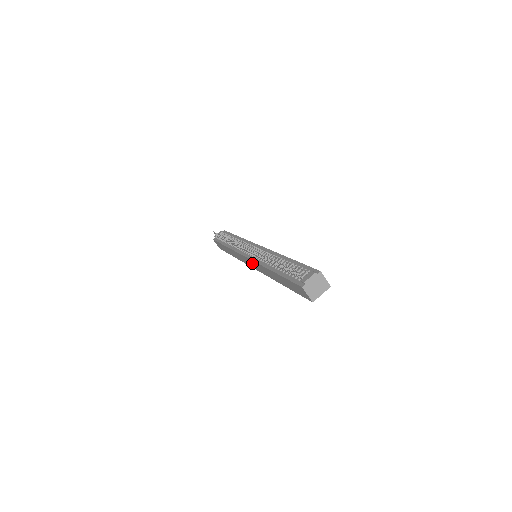
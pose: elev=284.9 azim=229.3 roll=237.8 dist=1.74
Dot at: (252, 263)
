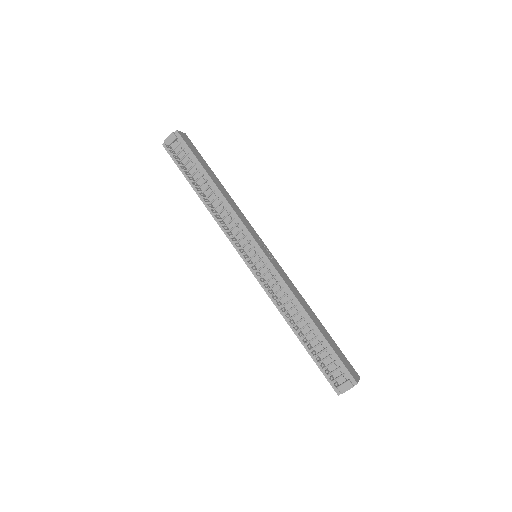
Dot at: occluded
